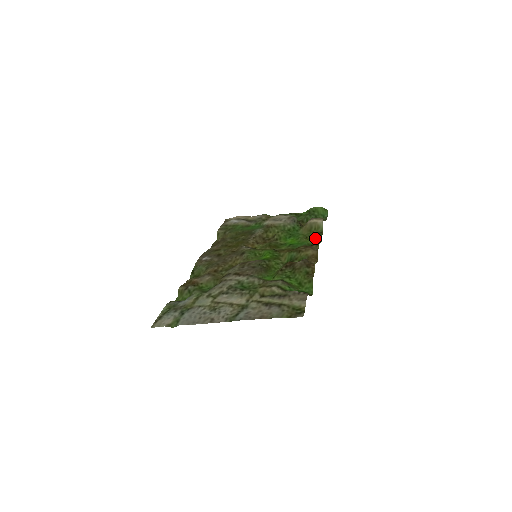
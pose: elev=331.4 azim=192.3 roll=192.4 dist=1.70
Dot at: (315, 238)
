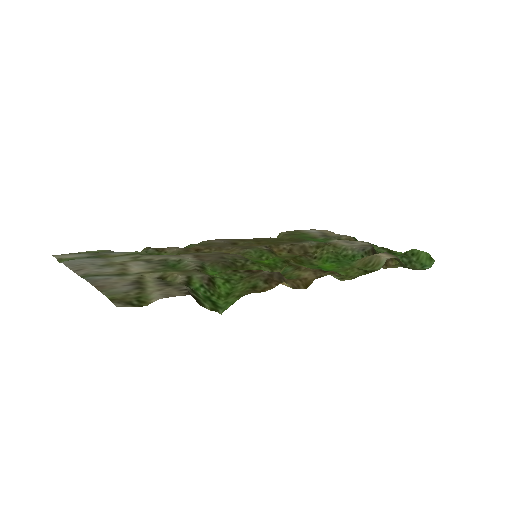
Dot at: (354, 272)
